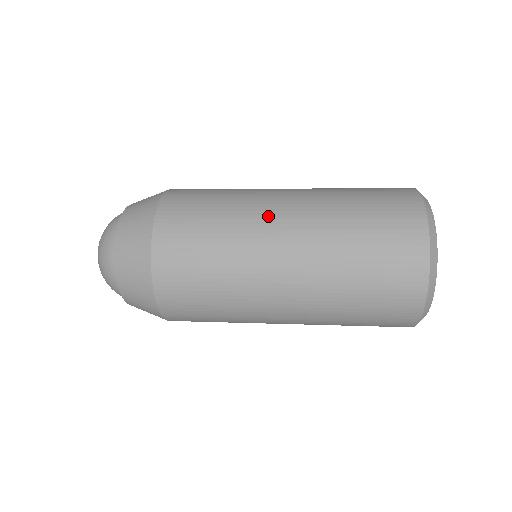
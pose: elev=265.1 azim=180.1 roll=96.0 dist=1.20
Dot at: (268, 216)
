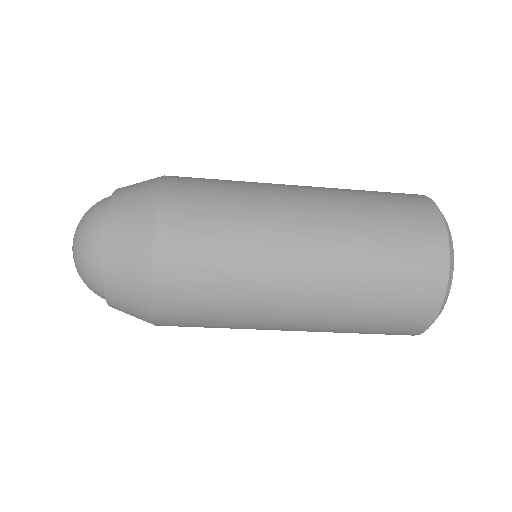
Dot at: (287, 225)
